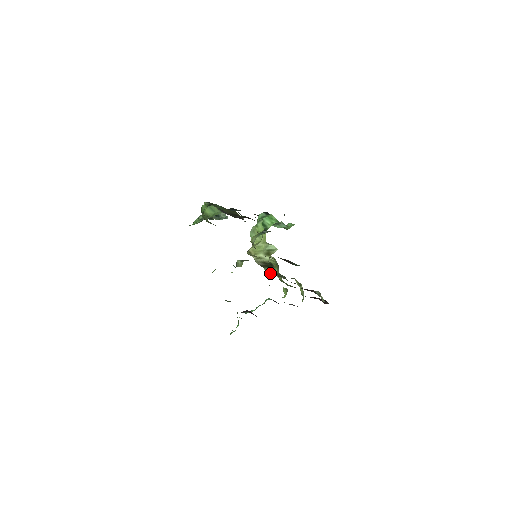
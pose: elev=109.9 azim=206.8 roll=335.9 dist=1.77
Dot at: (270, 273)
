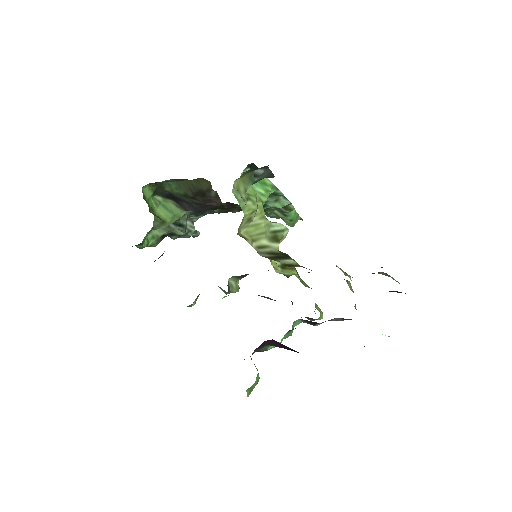
Dot at: (288, 266)
